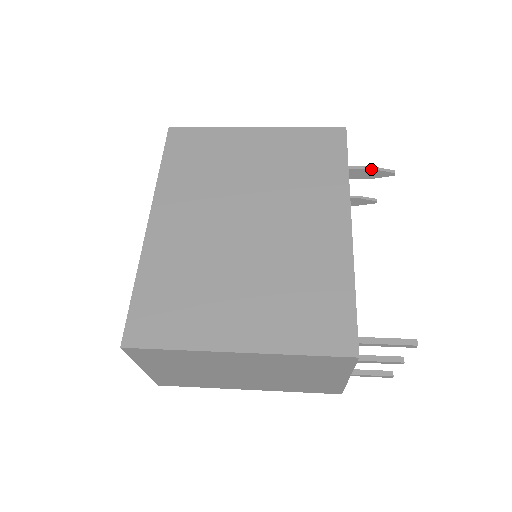
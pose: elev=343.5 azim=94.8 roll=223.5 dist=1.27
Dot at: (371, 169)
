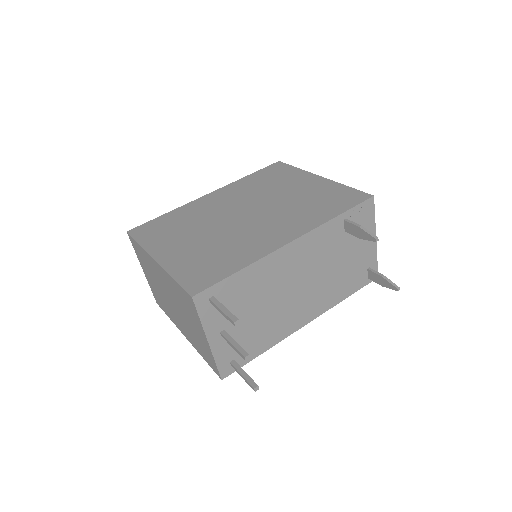
Dot at: (359, 227)
